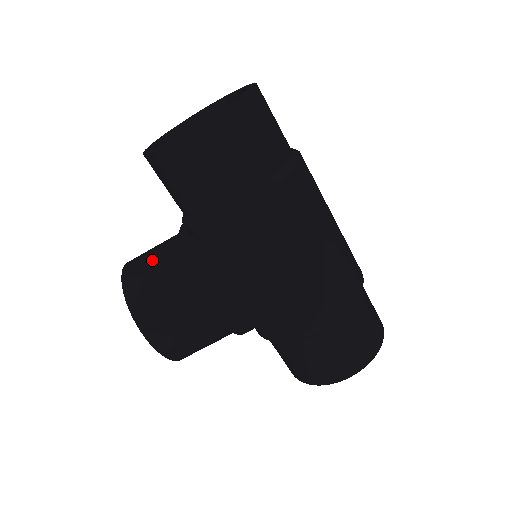
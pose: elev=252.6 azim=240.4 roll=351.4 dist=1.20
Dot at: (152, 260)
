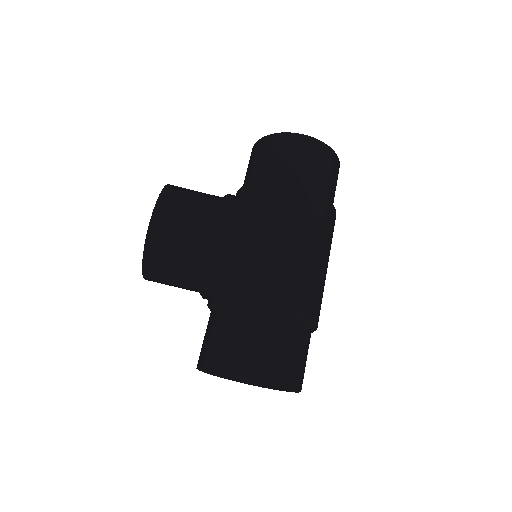
Dot at: occluded
